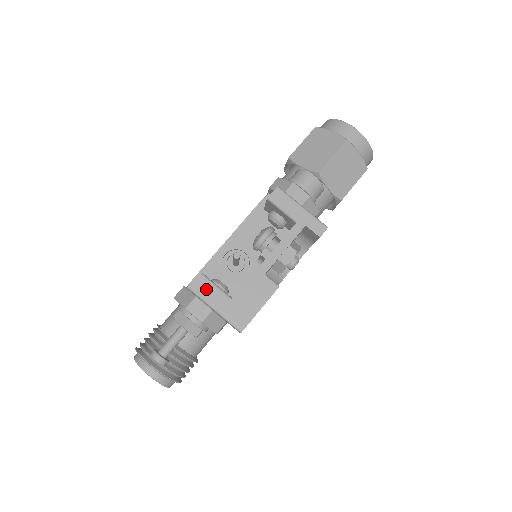
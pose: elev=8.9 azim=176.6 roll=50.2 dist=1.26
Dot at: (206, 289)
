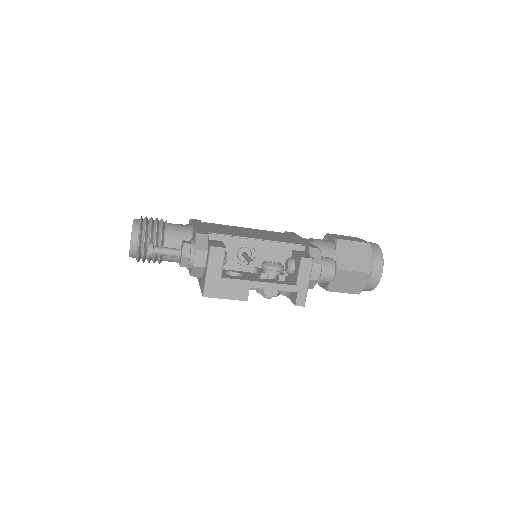
Dot at: (217, 257)
